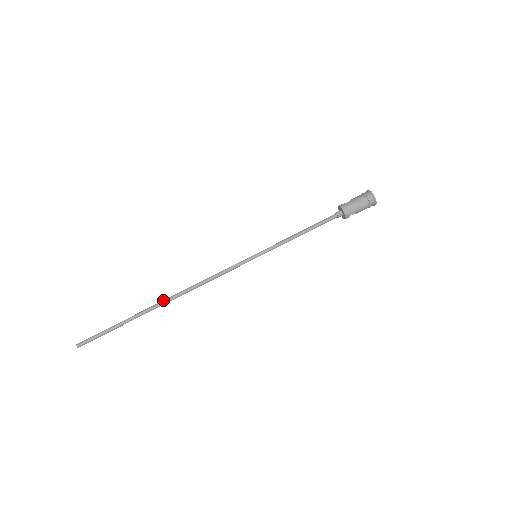
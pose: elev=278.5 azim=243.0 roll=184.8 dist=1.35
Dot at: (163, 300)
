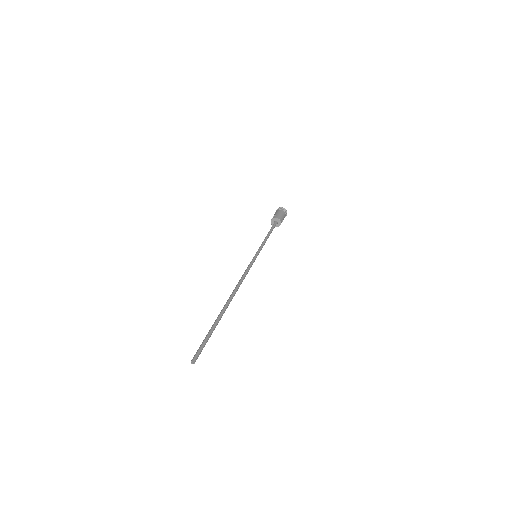
Dot at: (227, 301)
